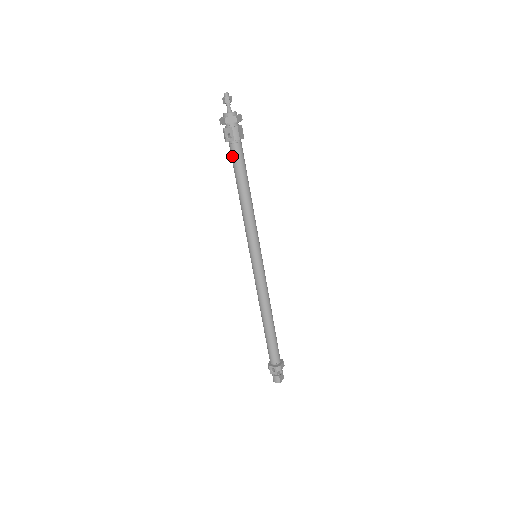
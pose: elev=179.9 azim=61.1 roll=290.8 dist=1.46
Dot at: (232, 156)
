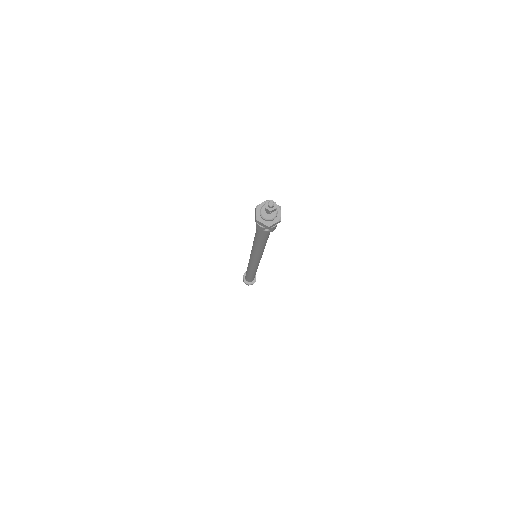
Dot at: (261, 234)
